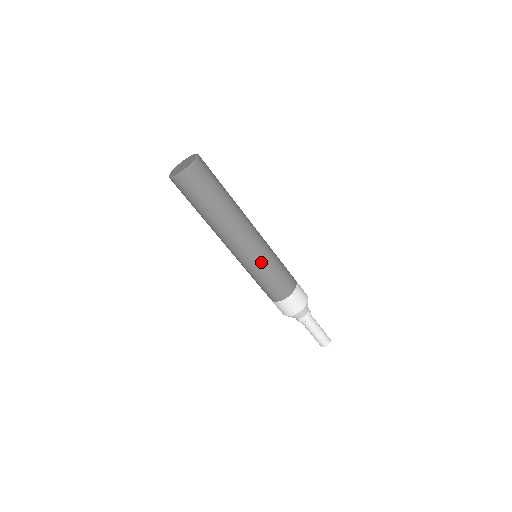
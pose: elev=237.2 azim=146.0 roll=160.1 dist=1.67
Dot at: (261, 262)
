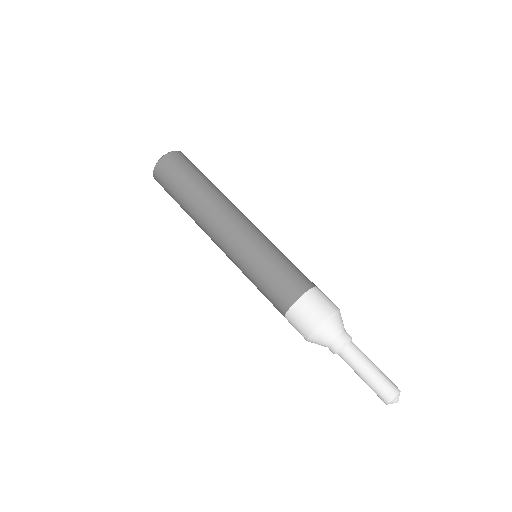
Dot at: (269, 241)
